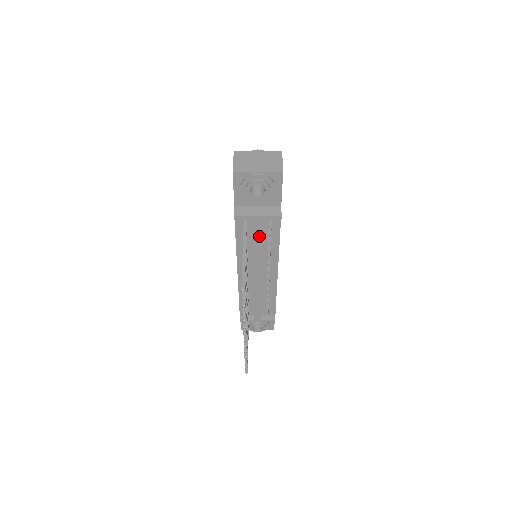
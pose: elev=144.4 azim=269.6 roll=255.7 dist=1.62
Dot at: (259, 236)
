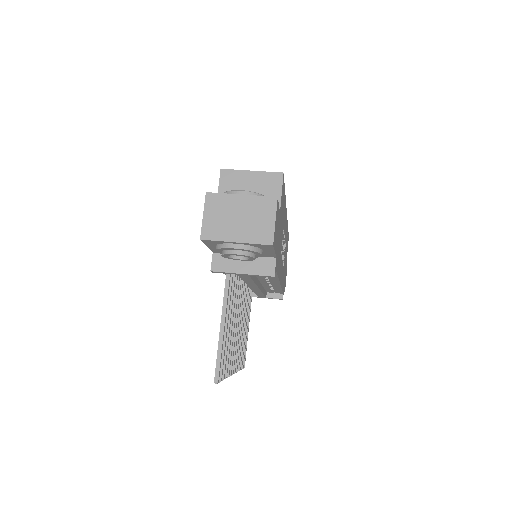
Dot at: (249, 279)
